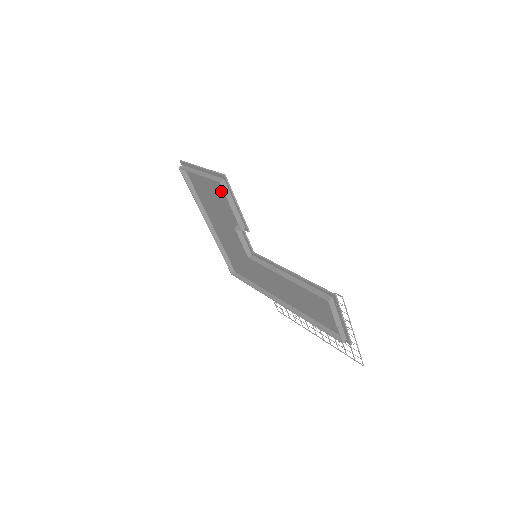
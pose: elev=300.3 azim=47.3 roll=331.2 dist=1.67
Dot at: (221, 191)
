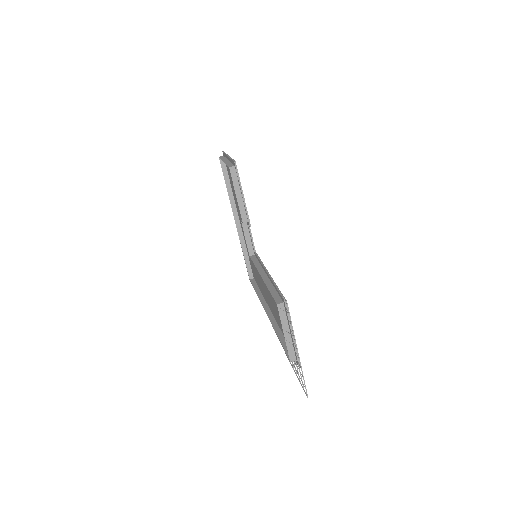
Dot at: occluded
